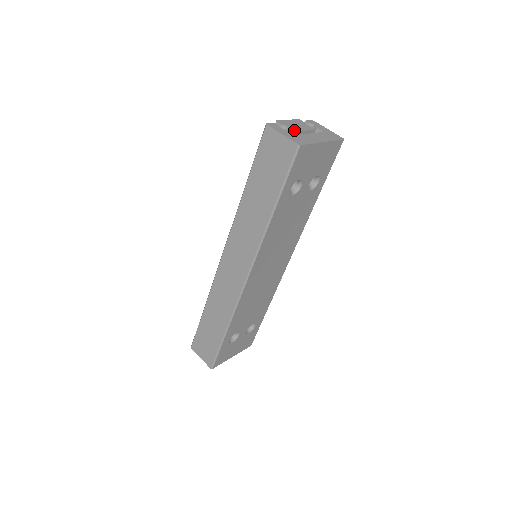
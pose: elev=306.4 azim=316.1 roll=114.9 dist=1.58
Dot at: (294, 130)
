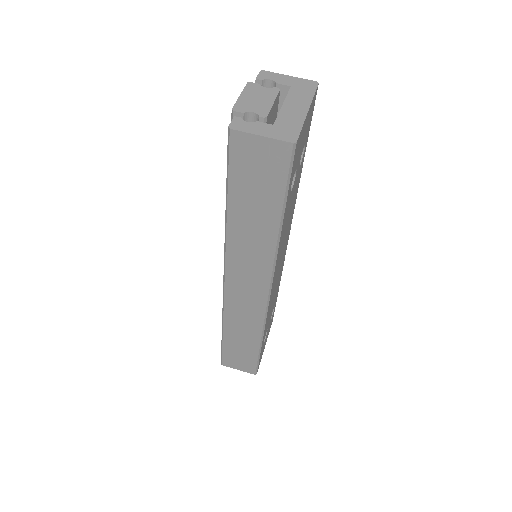
Dot at: (264, 113)
